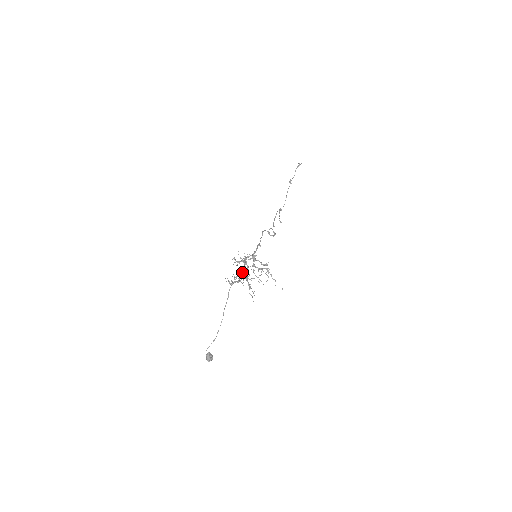
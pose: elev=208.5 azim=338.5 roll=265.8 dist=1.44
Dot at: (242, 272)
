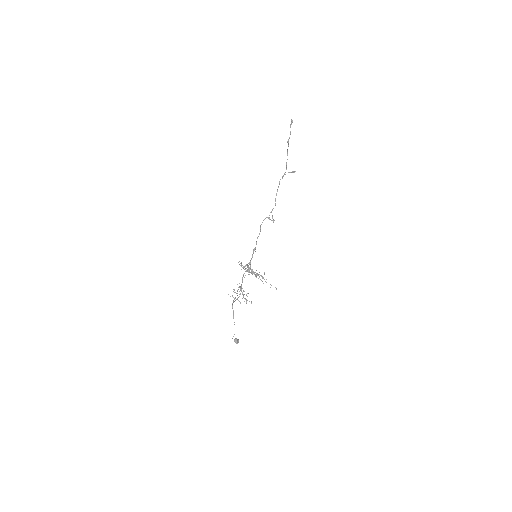
Dot at: occluded
